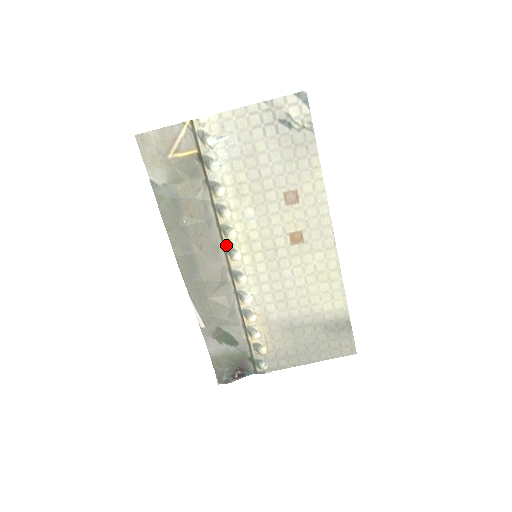
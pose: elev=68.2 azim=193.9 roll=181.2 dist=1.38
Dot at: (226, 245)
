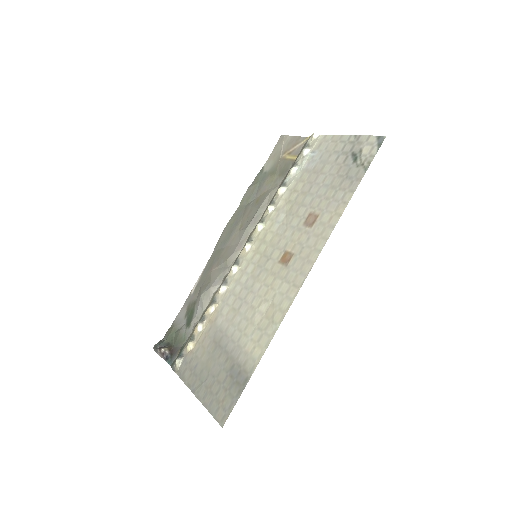
Dot at: (252, 235)
